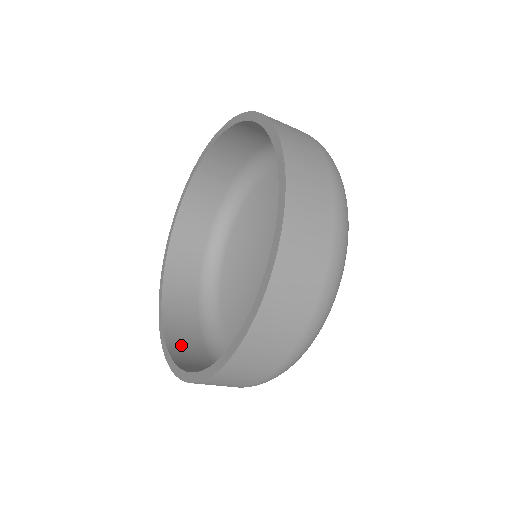
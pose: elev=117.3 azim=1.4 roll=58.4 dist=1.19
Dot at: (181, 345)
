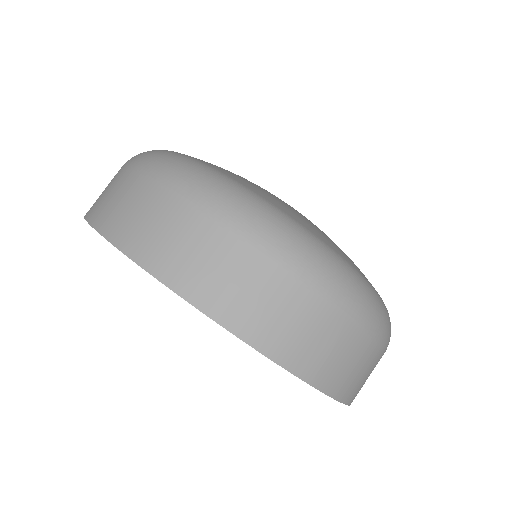
Dot at: occluded
